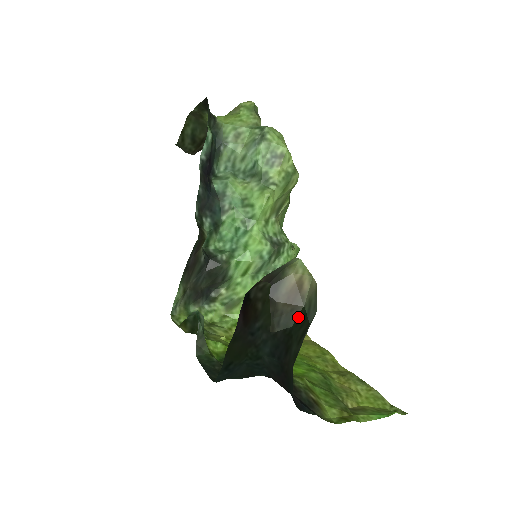
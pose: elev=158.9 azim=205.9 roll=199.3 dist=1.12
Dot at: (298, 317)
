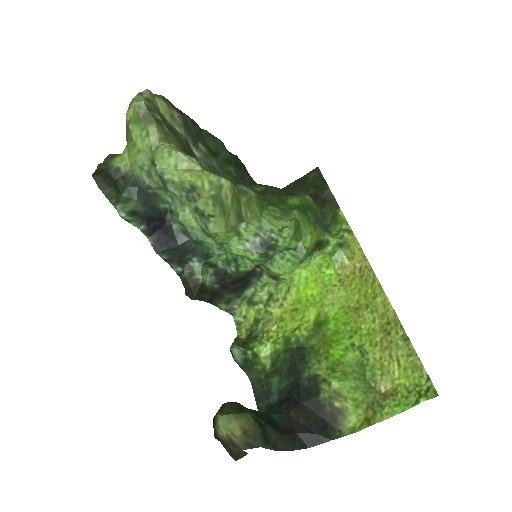
Dot at: (261, 423)
